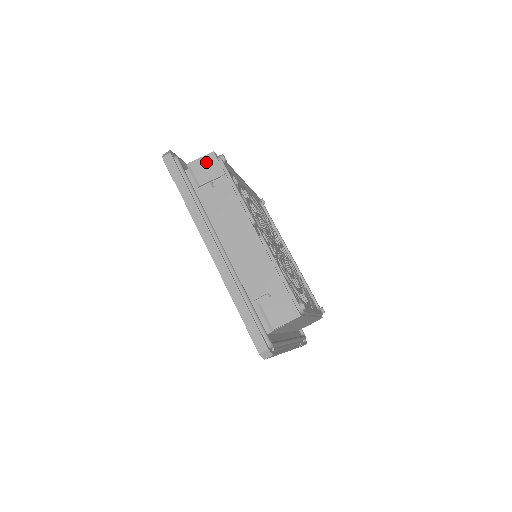
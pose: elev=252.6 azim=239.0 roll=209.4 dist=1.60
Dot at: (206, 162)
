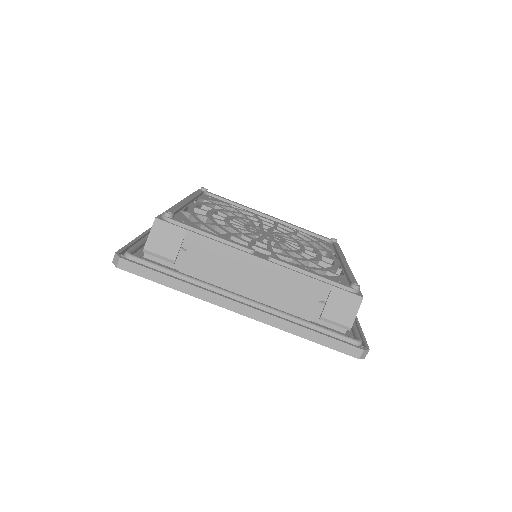
Dot at: (158, 234)
